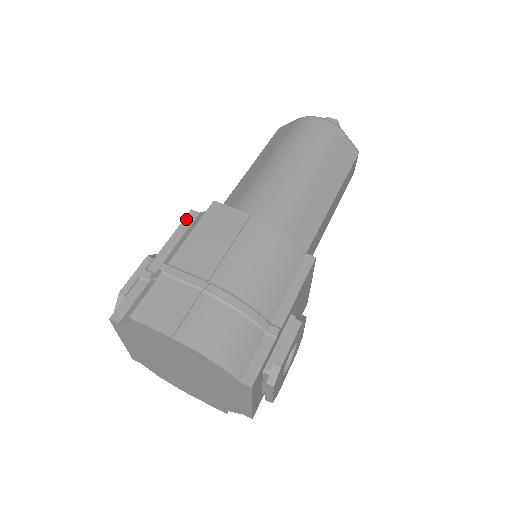
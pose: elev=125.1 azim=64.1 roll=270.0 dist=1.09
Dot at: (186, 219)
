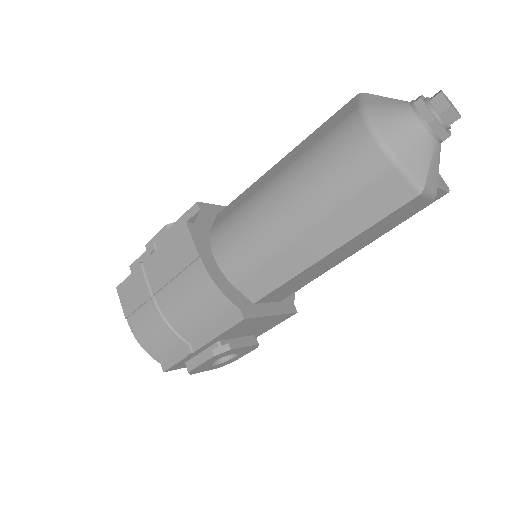
Dot at: (190, 210)
